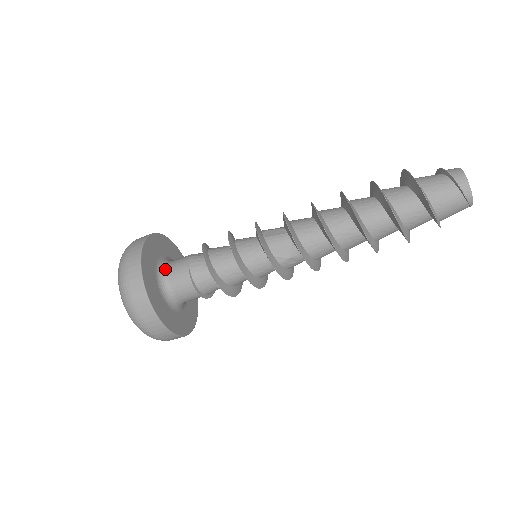
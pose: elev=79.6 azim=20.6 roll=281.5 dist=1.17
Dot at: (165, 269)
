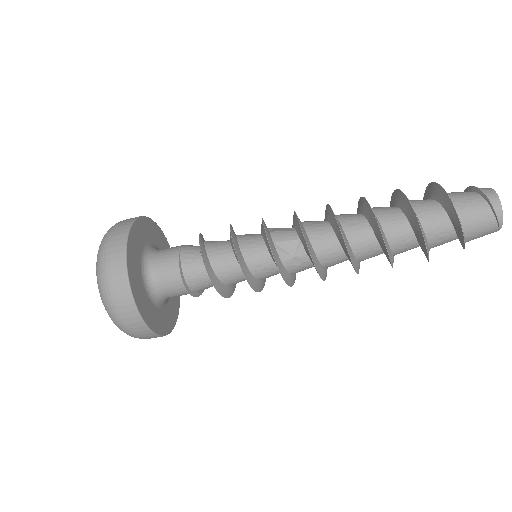
Dot at: (153, 253)
